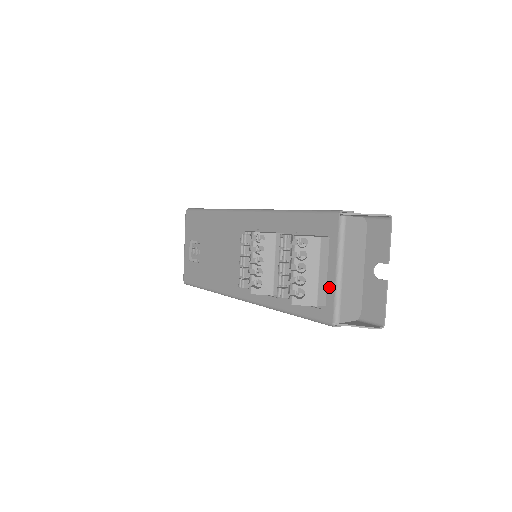
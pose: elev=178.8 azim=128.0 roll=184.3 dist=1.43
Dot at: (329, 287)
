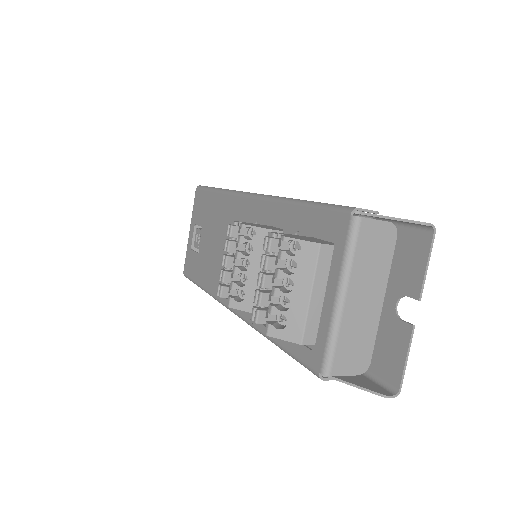
Dot at: (323, 320)
